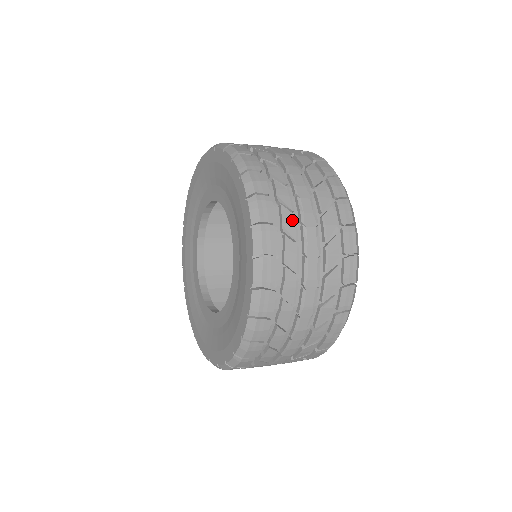
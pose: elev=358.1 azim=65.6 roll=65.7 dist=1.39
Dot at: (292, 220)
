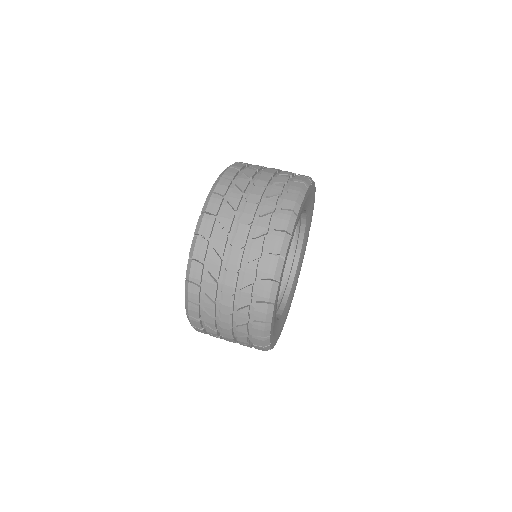
Dot at: (230, 216)
